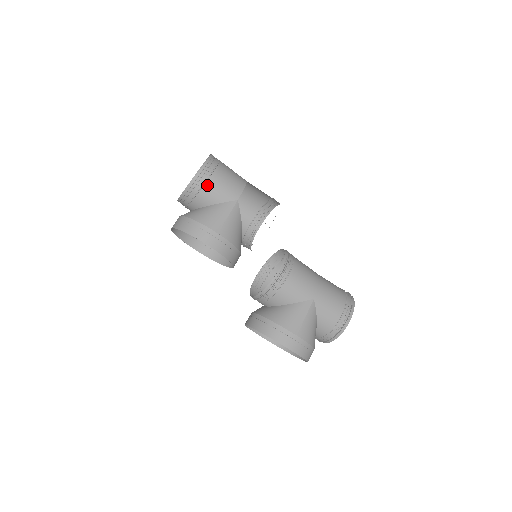
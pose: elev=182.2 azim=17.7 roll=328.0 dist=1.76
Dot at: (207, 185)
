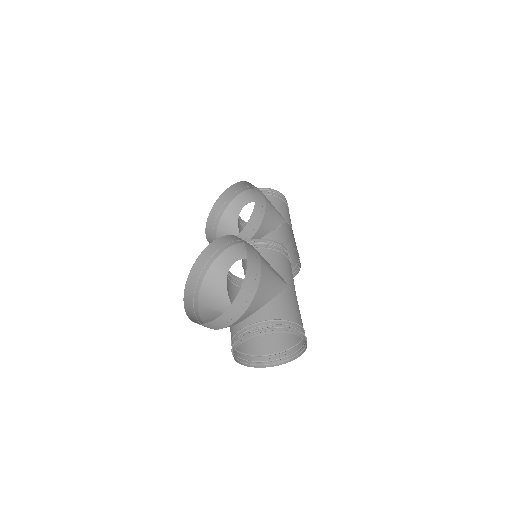
Dot at: (278, 199)
